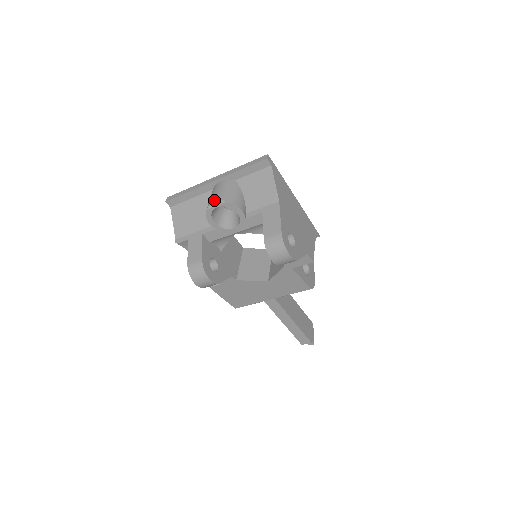
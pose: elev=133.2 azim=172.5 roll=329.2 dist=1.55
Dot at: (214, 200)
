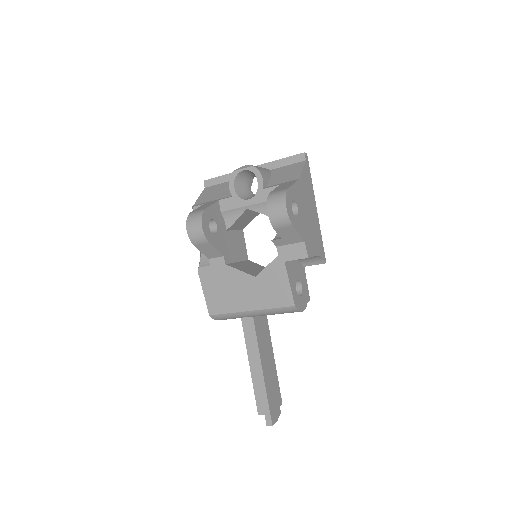
Dot at: occluded
